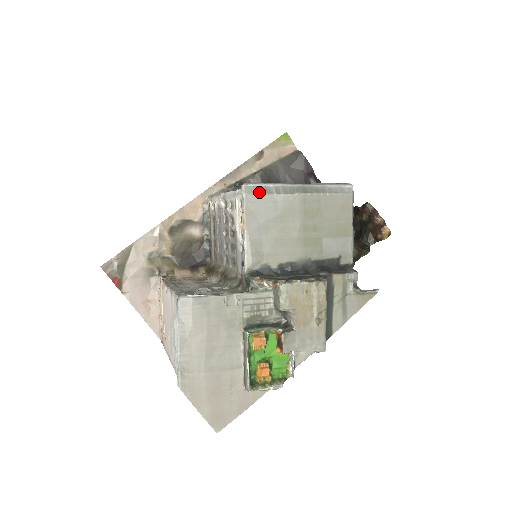
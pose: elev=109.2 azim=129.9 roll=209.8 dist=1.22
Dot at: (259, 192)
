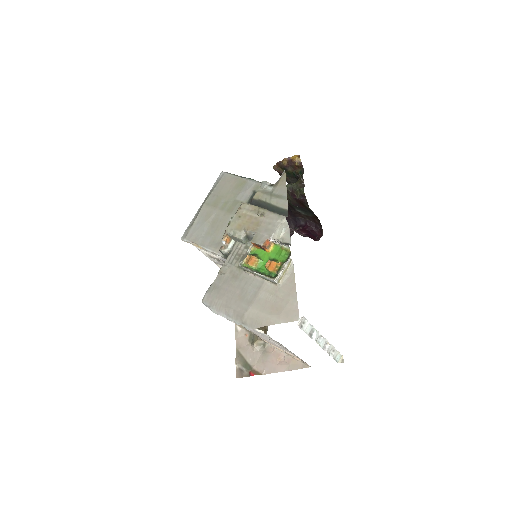
Dot at: (188, 231)
